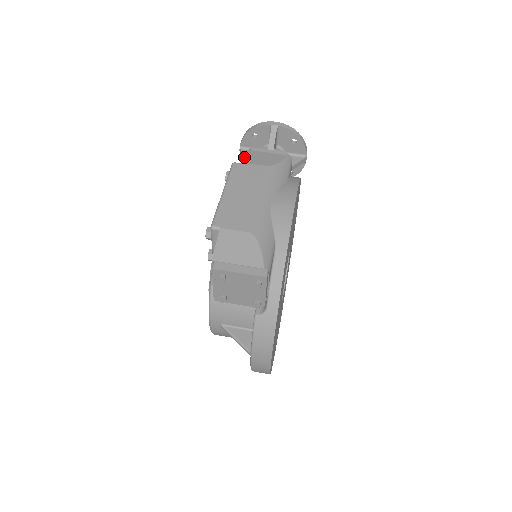
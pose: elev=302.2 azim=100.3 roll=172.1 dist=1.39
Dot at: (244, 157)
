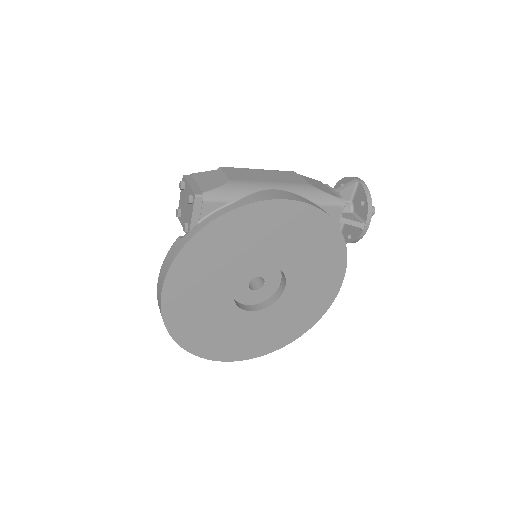
Dot at: (308, 177)
